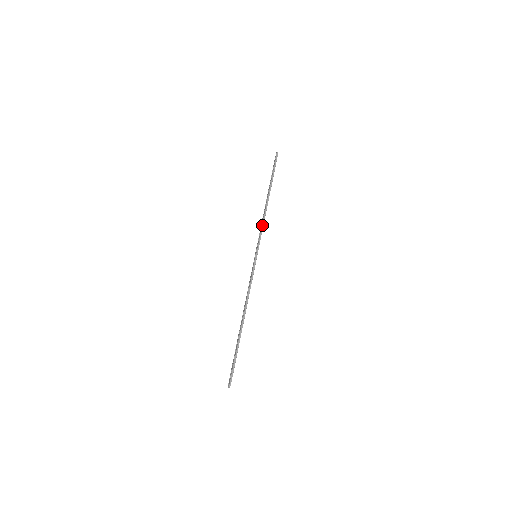
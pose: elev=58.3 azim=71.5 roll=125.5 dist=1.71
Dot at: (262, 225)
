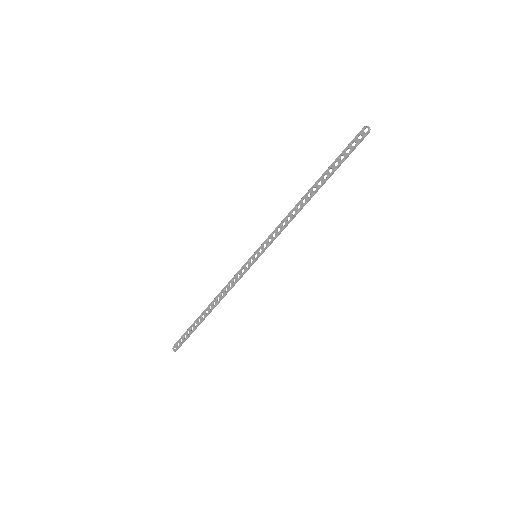
Dot at: (283, 229)
